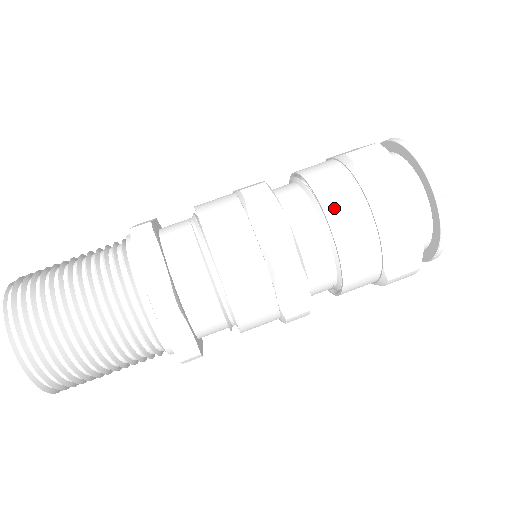
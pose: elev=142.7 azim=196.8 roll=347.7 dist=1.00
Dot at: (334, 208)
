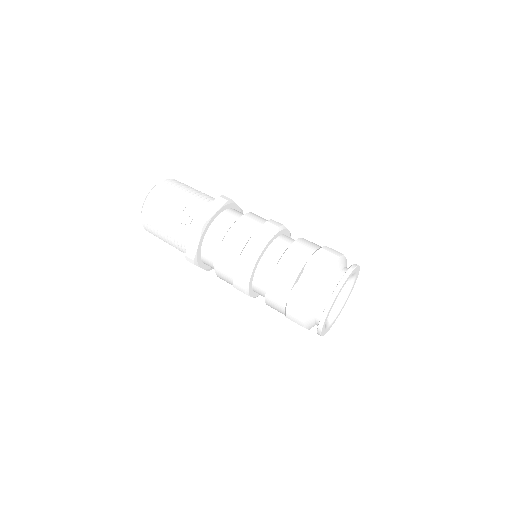
Dot at: (272, 290)
